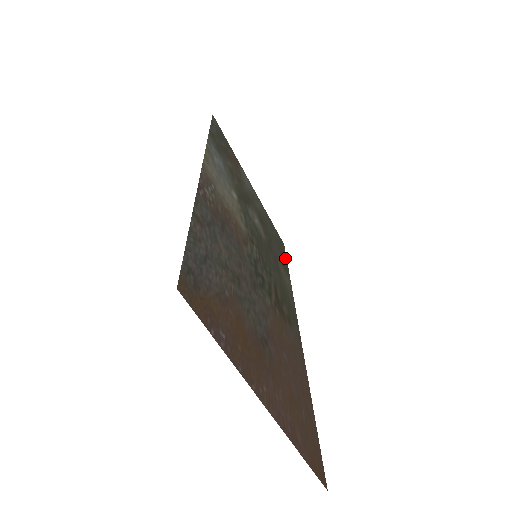
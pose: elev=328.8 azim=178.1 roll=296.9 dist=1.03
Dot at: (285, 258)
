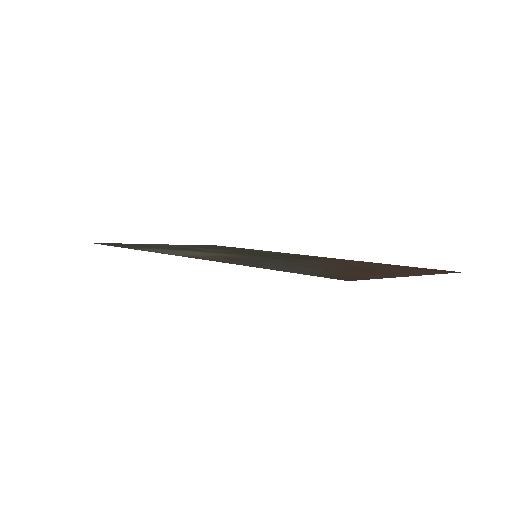
Dot at: occluded
